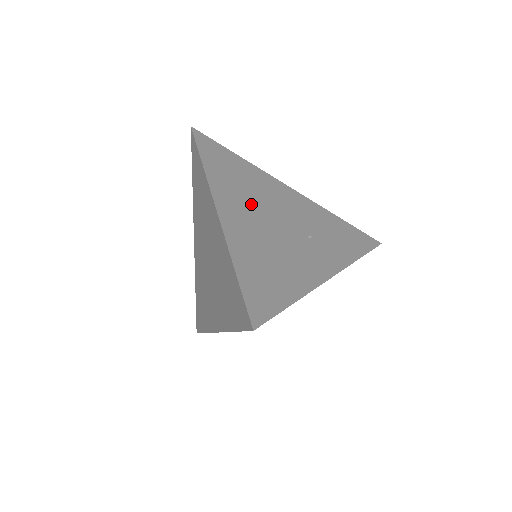
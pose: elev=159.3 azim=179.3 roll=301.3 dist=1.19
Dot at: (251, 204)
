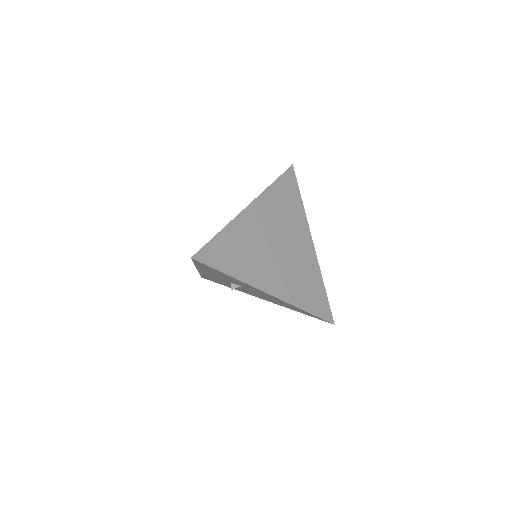
Dot at: (273, 223)
